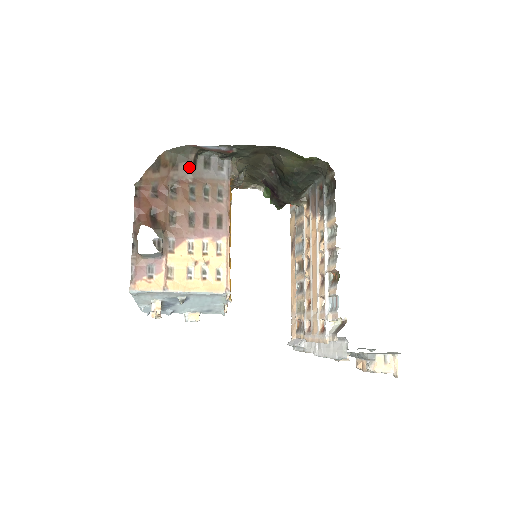
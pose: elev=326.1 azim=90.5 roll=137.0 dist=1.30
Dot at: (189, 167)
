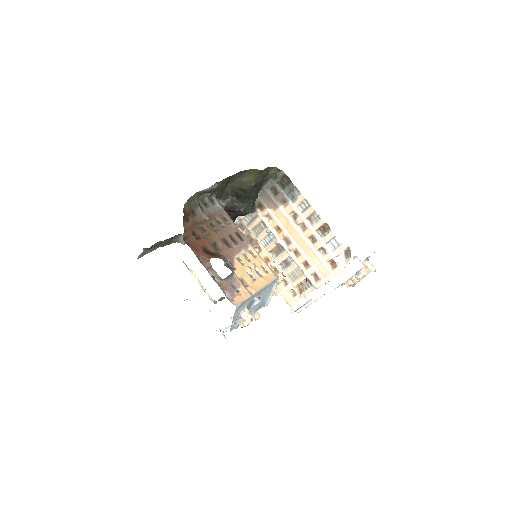
Dot at: (200, 210)
